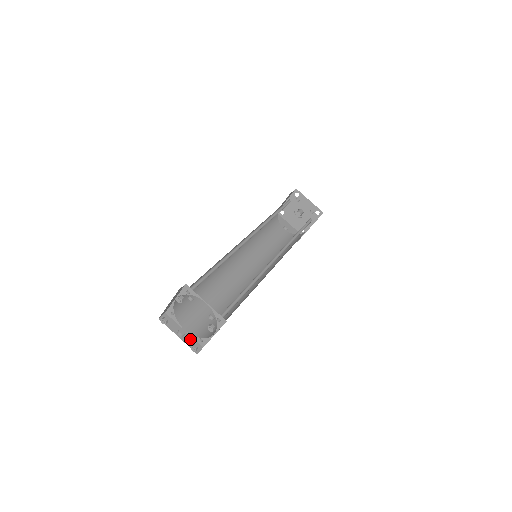
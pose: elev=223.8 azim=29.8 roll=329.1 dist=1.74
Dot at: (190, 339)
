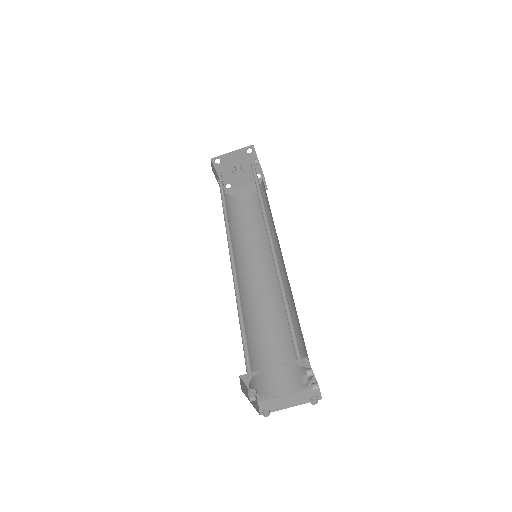
Dot at: occluded
